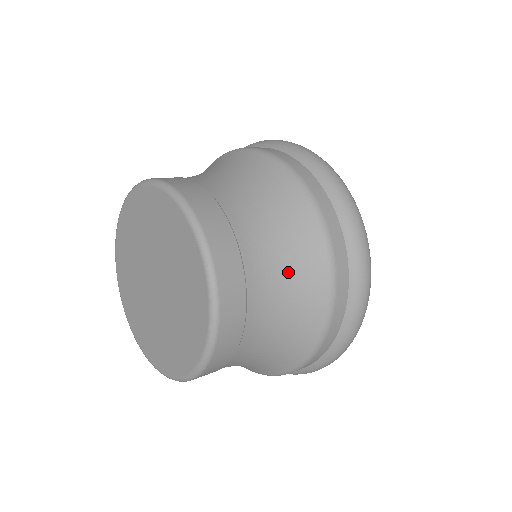
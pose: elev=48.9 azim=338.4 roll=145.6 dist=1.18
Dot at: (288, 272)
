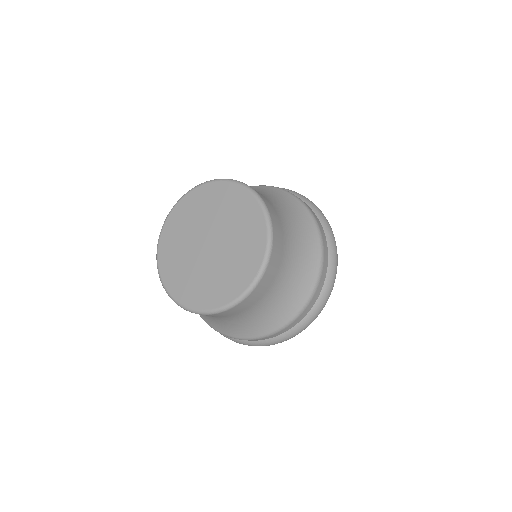
Dot at: (300, 252)
